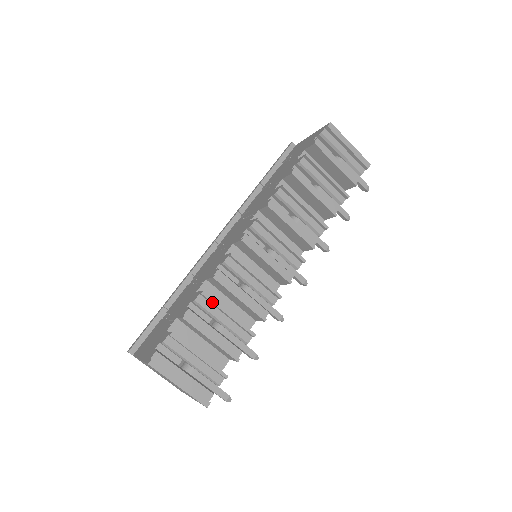
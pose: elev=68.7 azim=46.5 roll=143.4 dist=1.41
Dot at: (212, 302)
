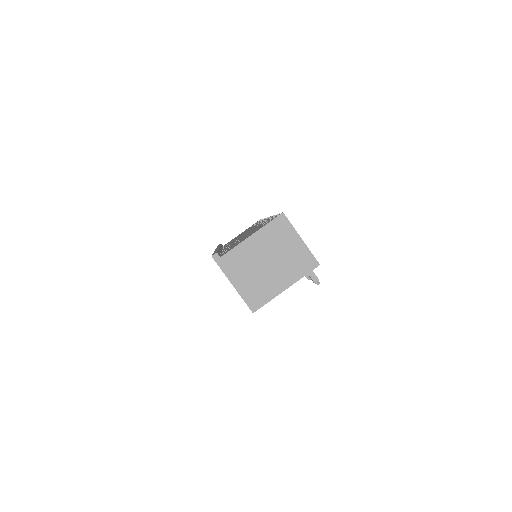
Dot at: occluded
